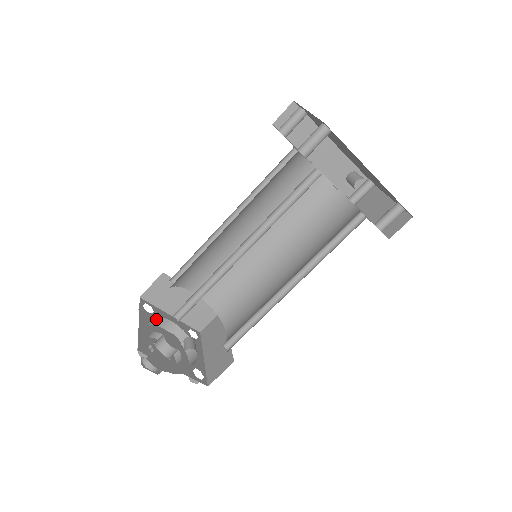
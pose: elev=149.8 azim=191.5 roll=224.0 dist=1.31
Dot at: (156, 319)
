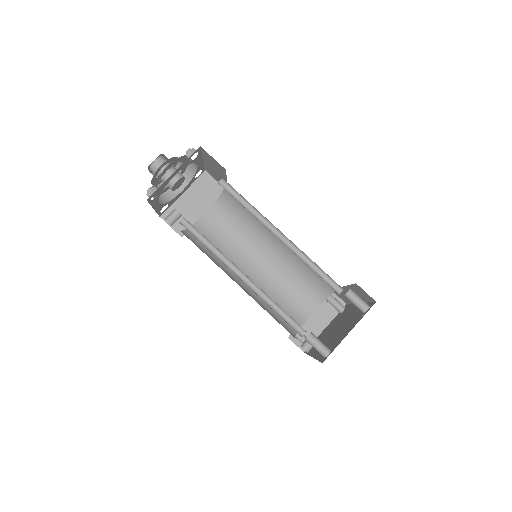
Dot at: occluded
